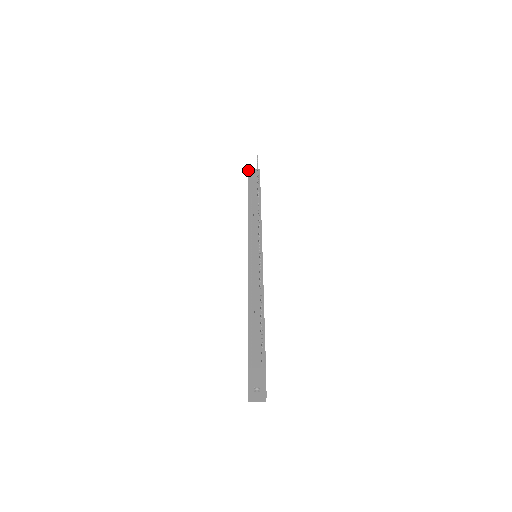
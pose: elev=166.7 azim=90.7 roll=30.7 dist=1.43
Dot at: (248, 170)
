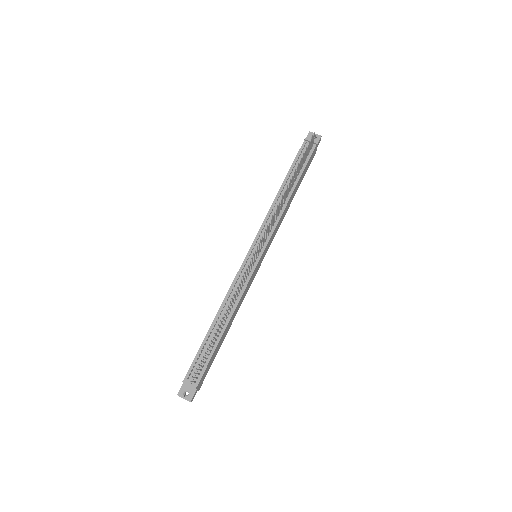
Dot at: occluded
